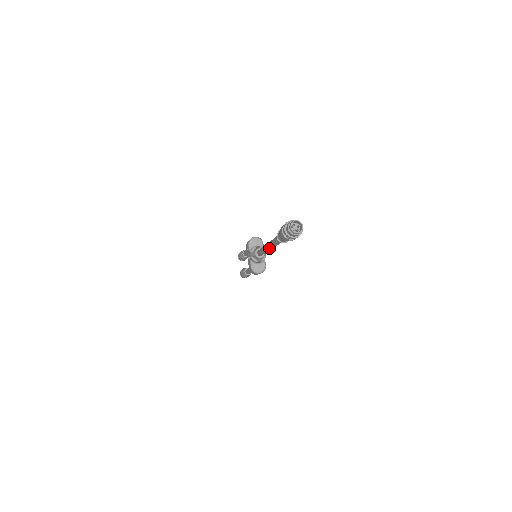
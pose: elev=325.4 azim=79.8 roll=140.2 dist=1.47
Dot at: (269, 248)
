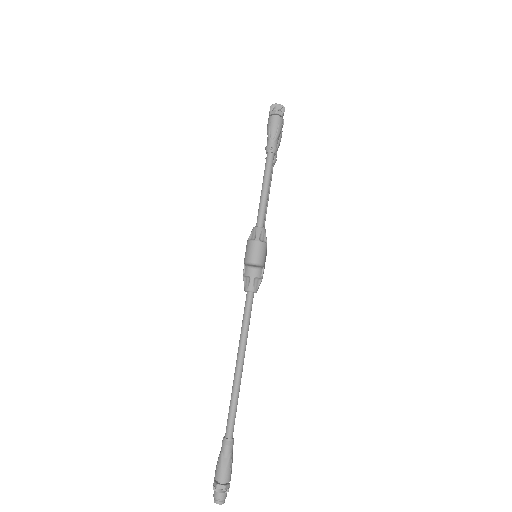
Dot at: (236, 371)
